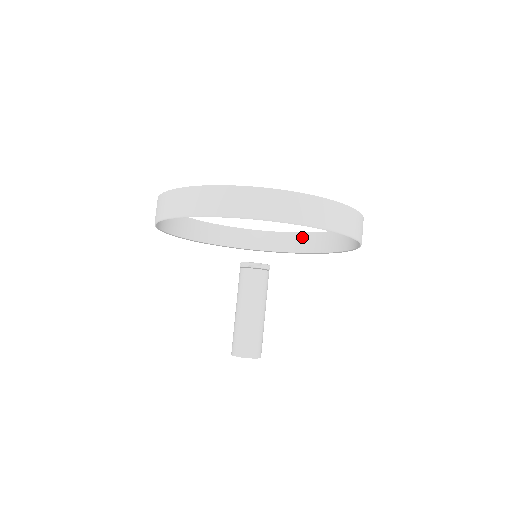
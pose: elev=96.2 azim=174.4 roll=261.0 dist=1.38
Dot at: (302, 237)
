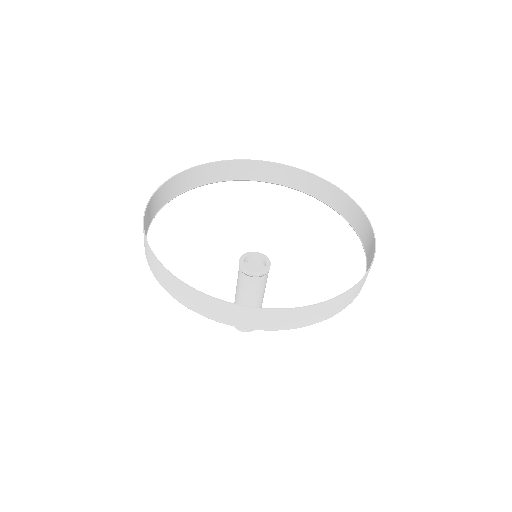
Dot at: (362, 217)
